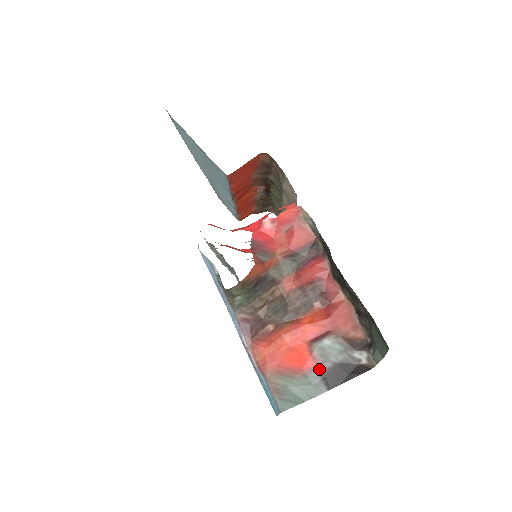
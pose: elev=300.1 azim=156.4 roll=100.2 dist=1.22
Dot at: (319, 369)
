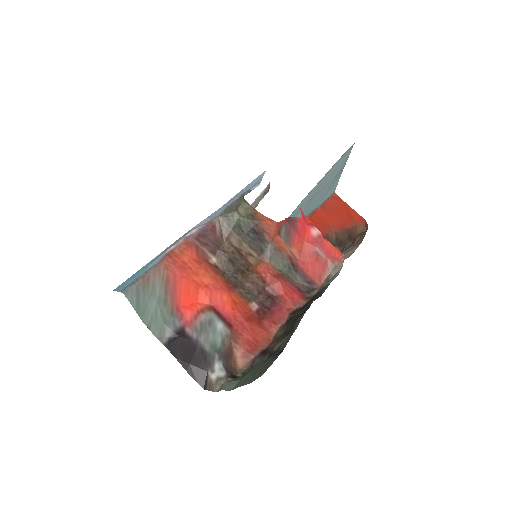
Dot at: (186, 326)
